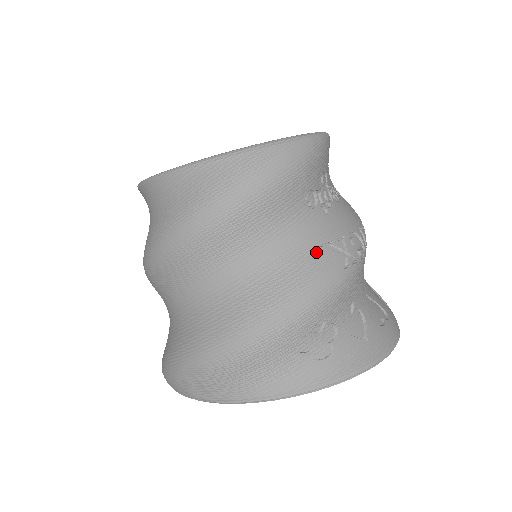
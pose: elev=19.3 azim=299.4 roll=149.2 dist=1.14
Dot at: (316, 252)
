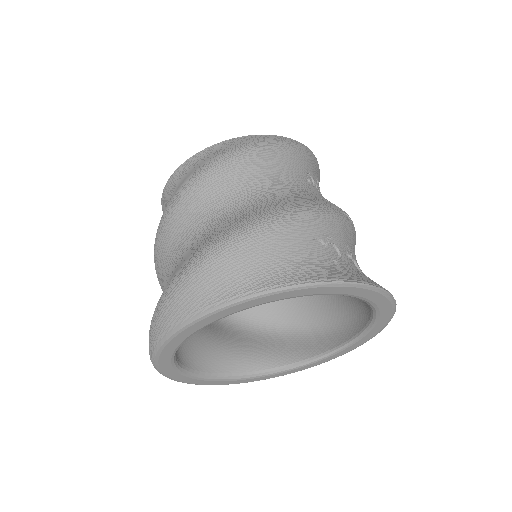
Dot at: (318, 198)
